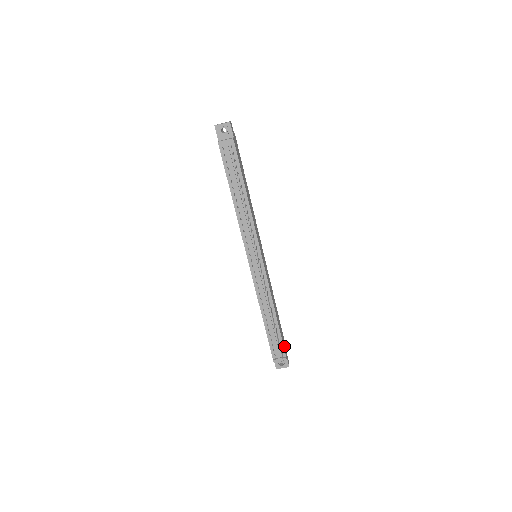
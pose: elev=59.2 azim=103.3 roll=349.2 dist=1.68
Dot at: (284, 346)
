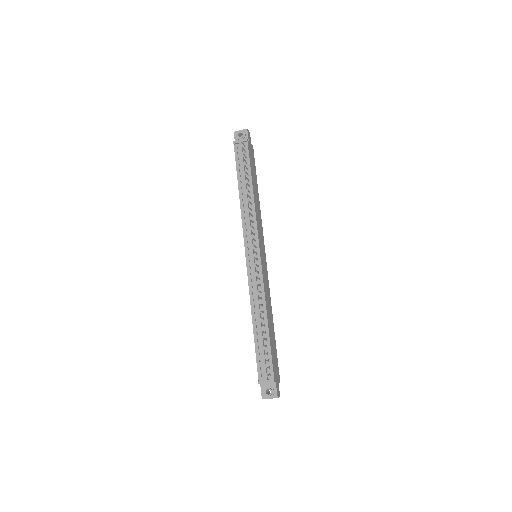
Dot at: (275, 368)
